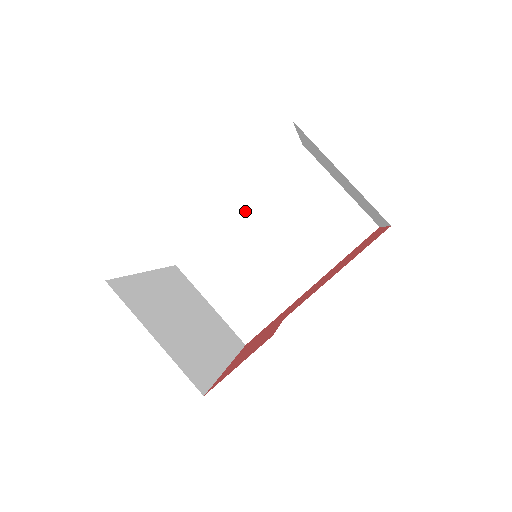
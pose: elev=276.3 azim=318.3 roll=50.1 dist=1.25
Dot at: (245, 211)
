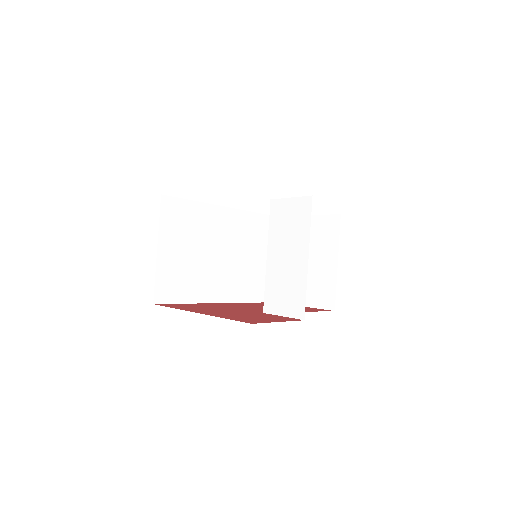
Dot at: (229, 215)
